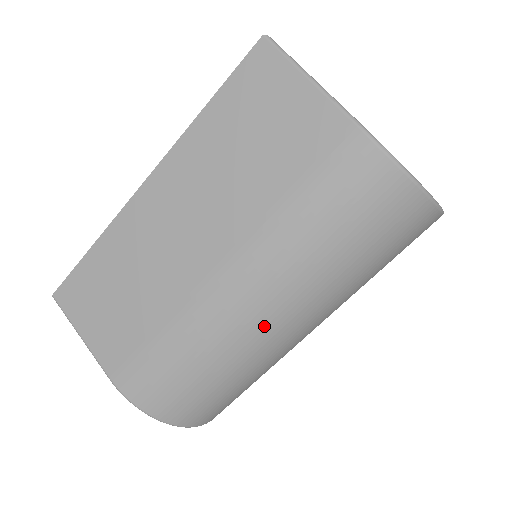
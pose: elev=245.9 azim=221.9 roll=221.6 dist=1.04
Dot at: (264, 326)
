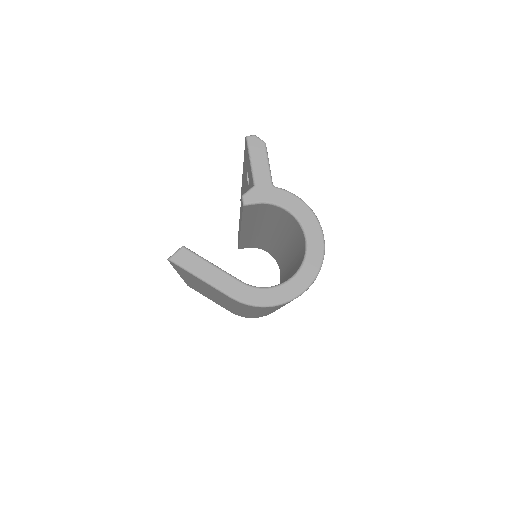
Dot at: occluded
